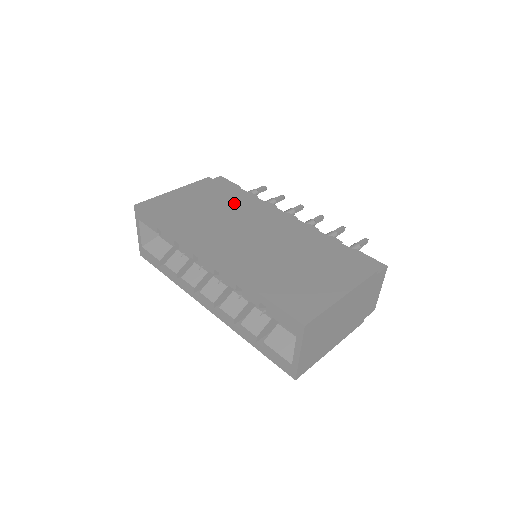
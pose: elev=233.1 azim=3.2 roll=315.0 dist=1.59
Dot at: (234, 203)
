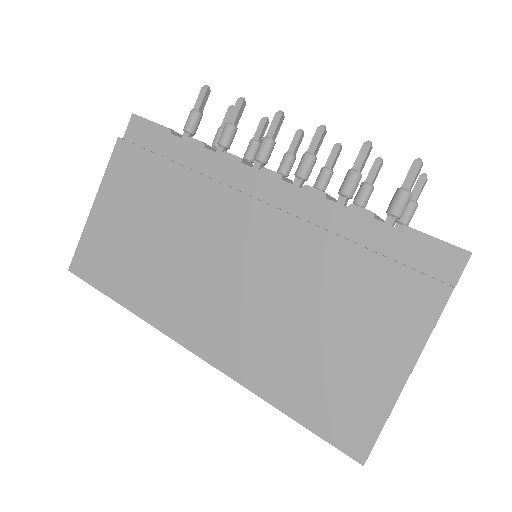
Dot at: (177, 196)
